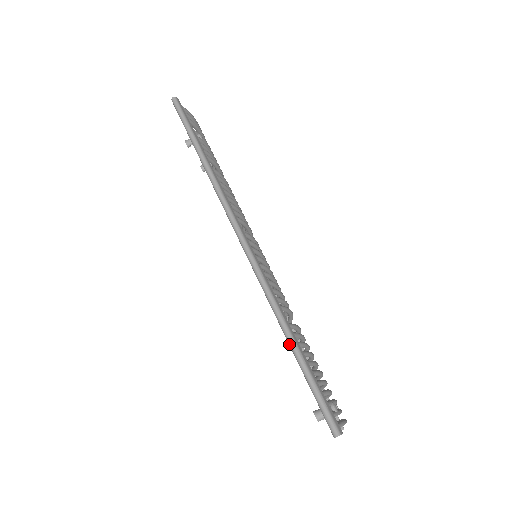
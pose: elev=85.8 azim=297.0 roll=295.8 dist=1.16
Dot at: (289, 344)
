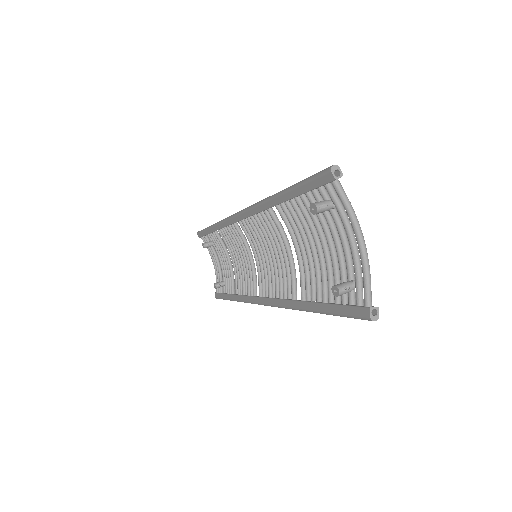
Dot at: (278, 193)
